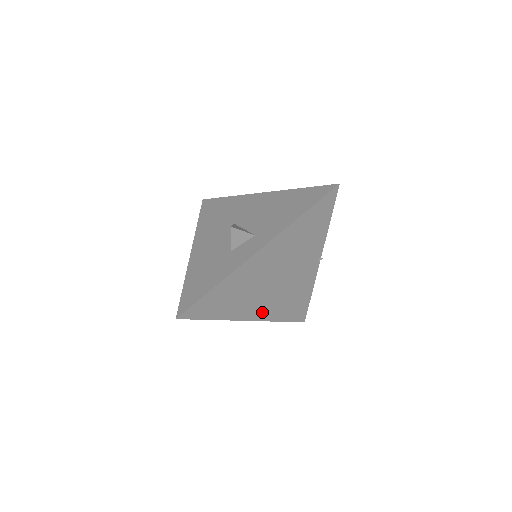
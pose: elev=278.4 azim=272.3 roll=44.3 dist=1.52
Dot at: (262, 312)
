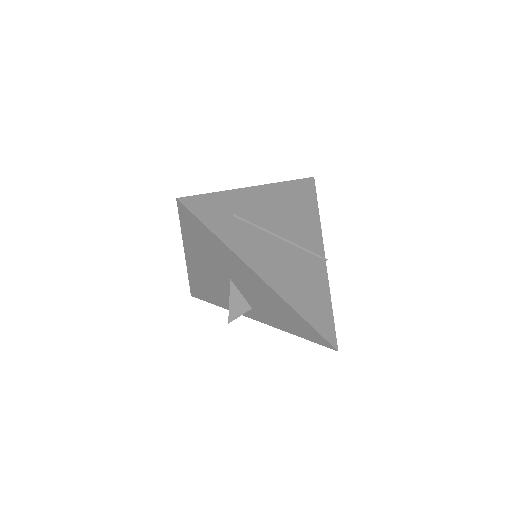
Dot at: occluded
